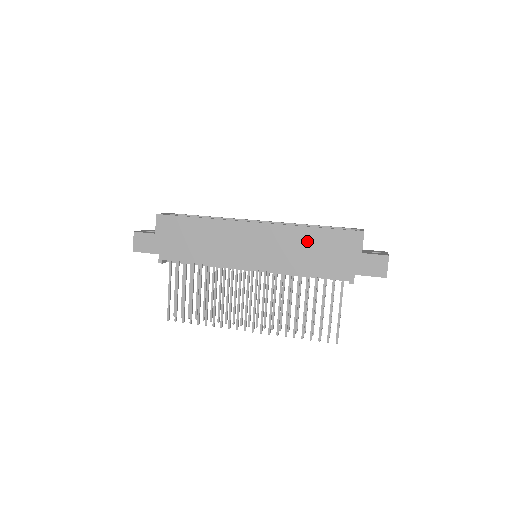
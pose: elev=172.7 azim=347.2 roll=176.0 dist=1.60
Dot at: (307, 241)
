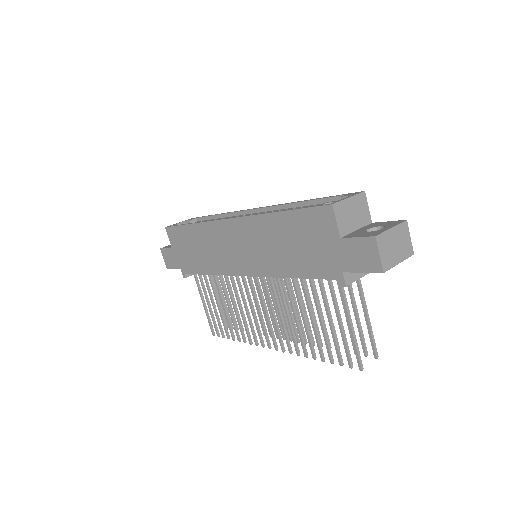
Dot at: (278, 232)
